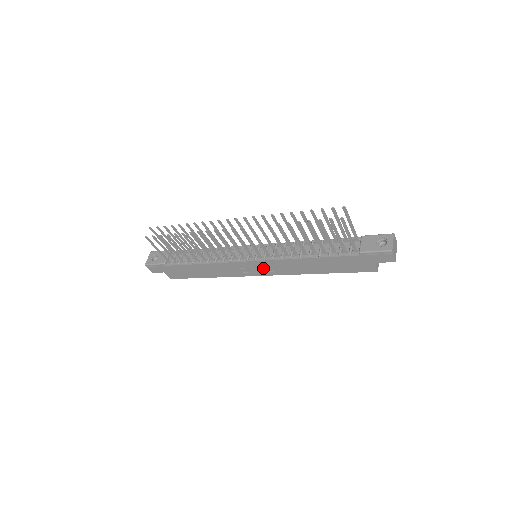
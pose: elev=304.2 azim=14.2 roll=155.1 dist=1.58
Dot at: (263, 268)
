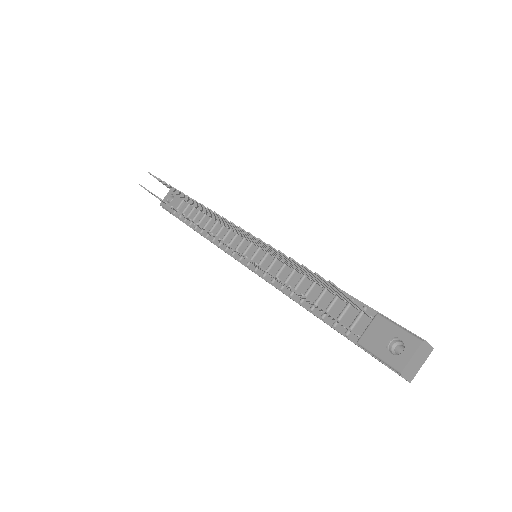
Dot at: occluded
